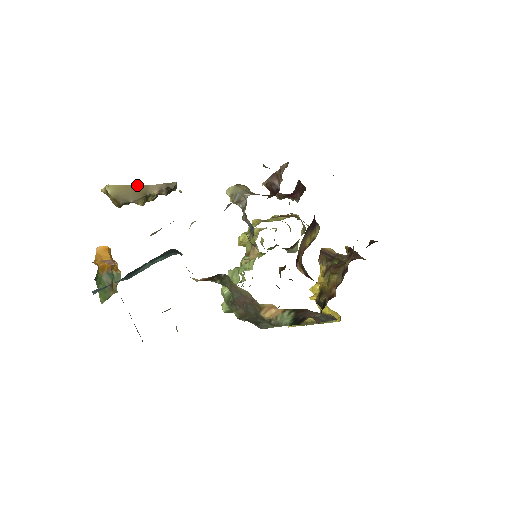
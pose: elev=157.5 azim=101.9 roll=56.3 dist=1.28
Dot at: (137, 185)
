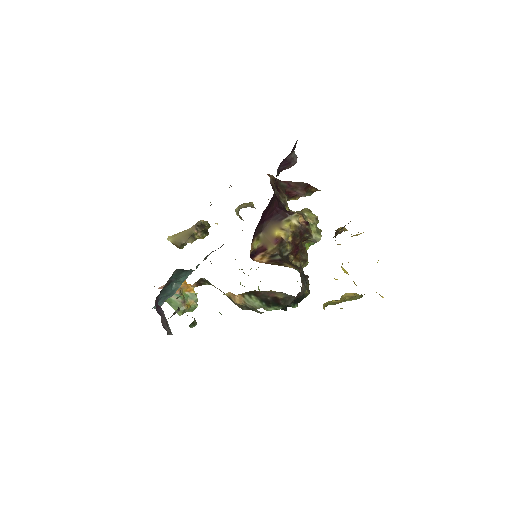
Dot at: (184, 231)
